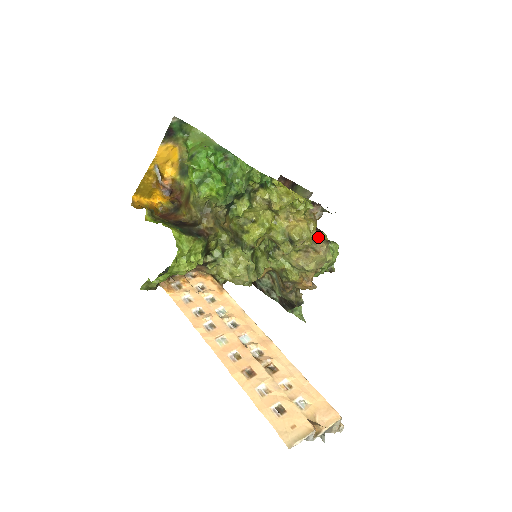
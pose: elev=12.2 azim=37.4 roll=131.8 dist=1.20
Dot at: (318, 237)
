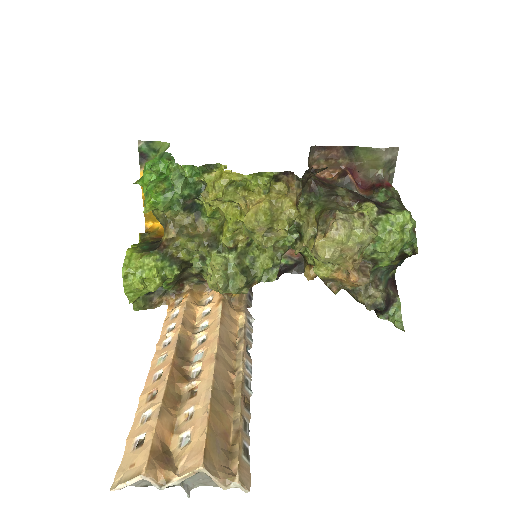
Dot at: (331, 213)
